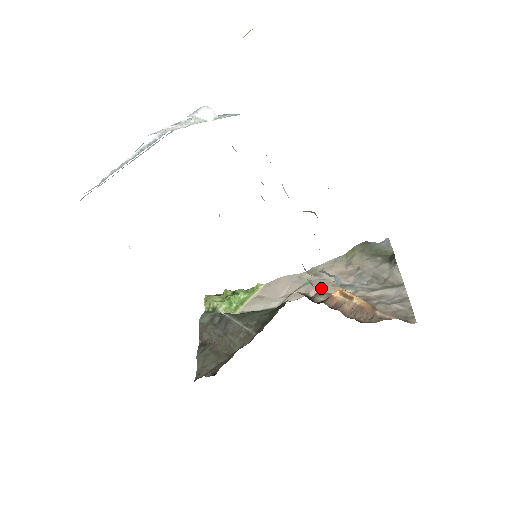
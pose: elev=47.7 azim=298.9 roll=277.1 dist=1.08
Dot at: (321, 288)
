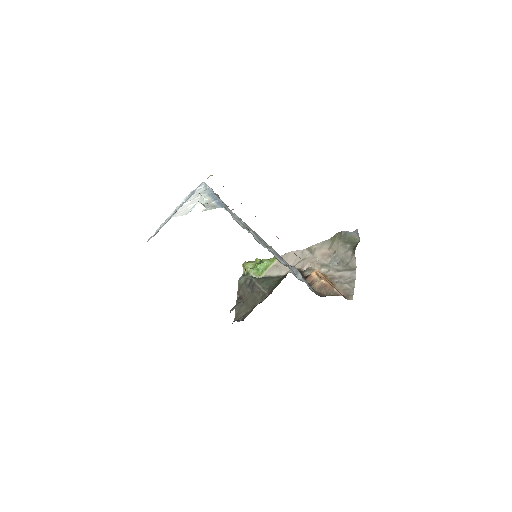
Dot at: (311, 265)
